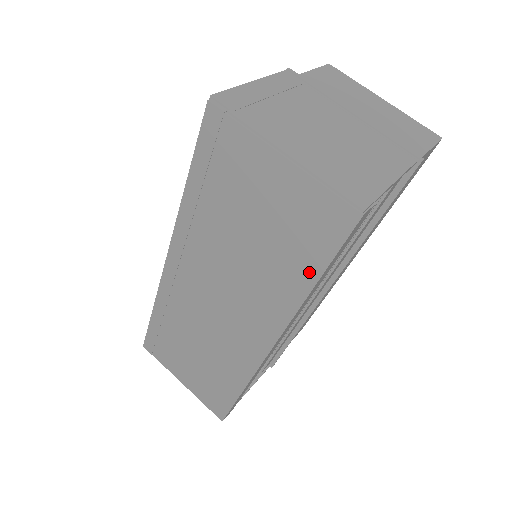
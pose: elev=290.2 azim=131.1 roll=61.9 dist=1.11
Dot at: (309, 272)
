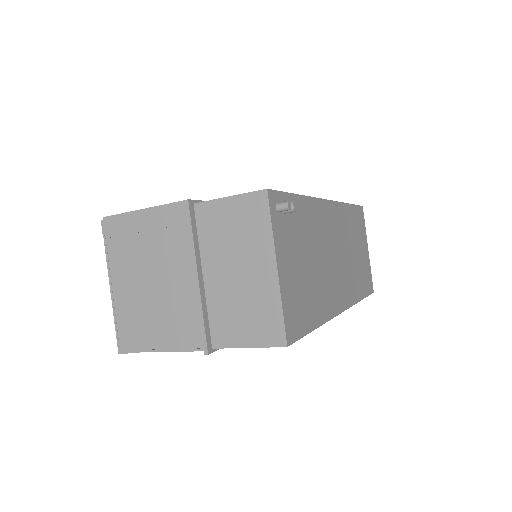
Dot at: occluded
